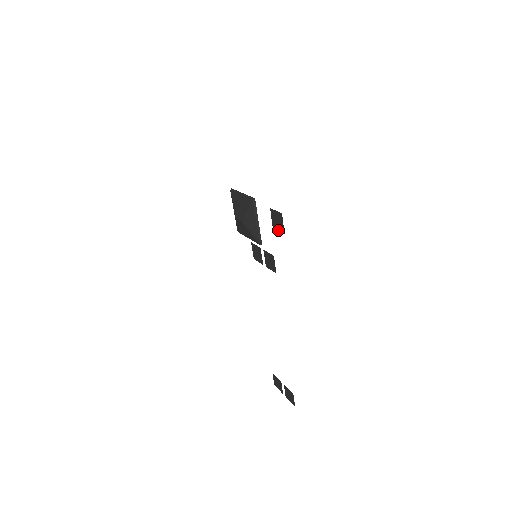
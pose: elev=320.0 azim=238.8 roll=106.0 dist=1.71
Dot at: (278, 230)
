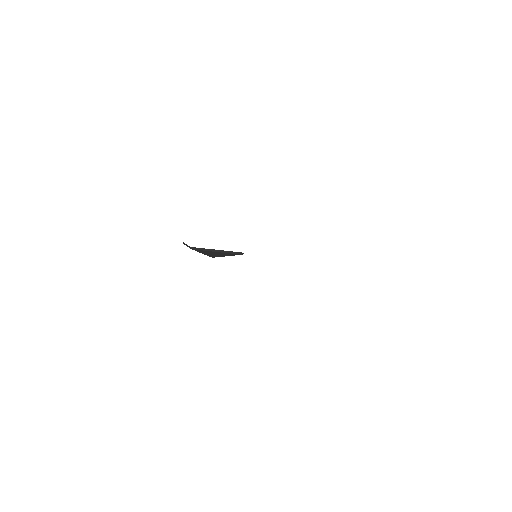
Dot at: occluded
